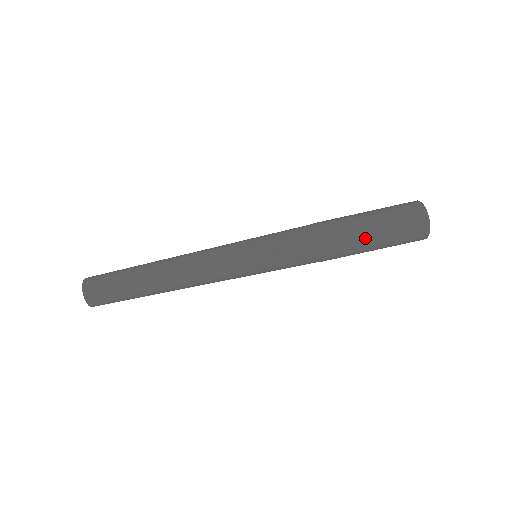
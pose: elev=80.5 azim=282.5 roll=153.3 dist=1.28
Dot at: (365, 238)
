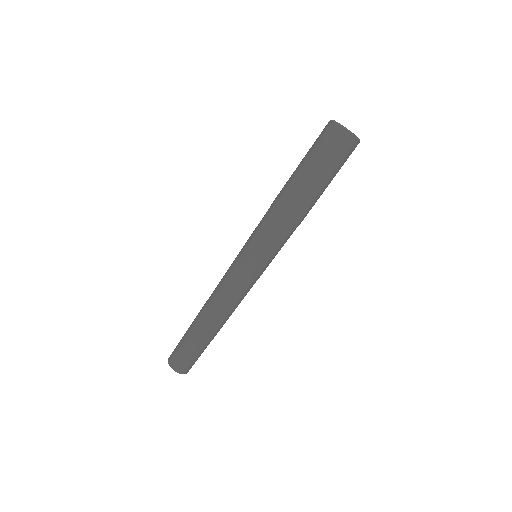
Dot at: (323, 189)
